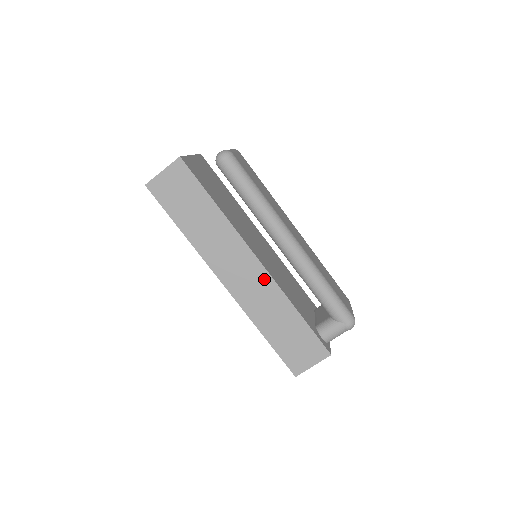
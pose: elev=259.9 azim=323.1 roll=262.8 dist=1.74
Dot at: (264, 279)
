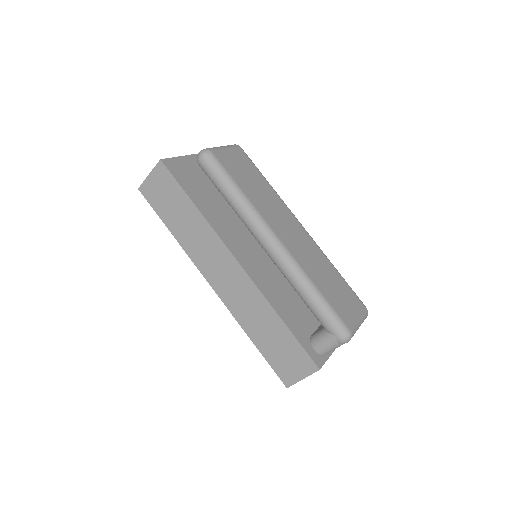
Dot at: (245, 282)
